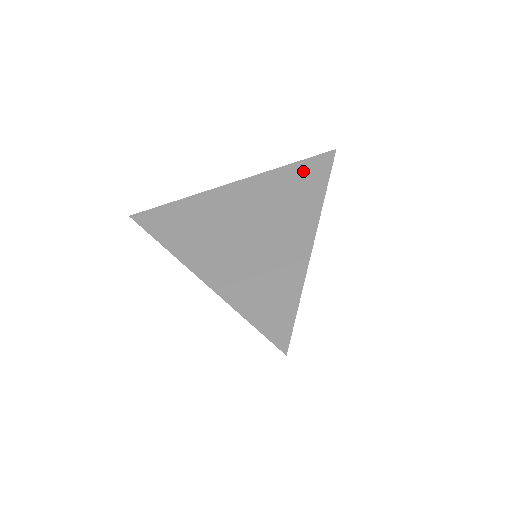
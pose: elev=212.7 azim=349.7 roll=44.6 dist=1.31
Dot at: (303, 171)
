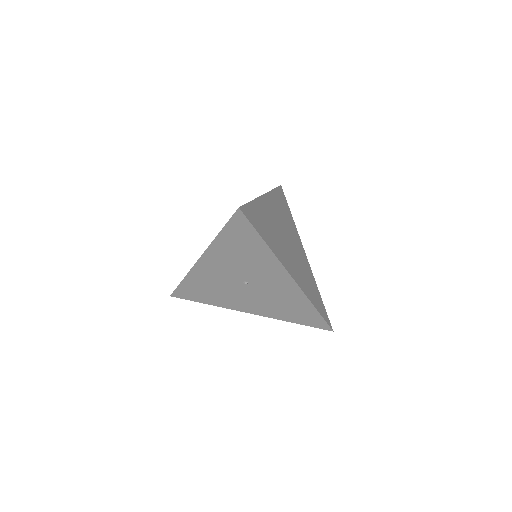
Dot at: occluded
